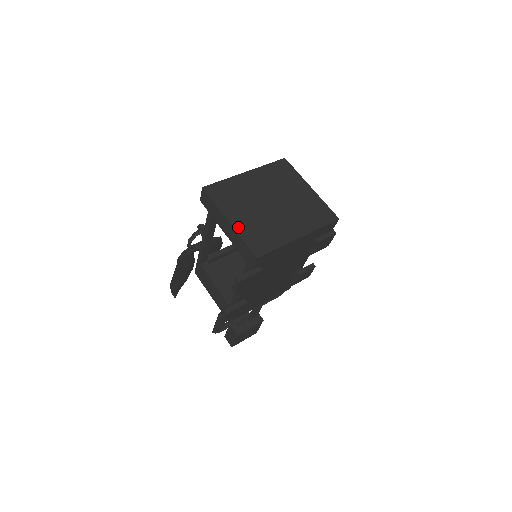
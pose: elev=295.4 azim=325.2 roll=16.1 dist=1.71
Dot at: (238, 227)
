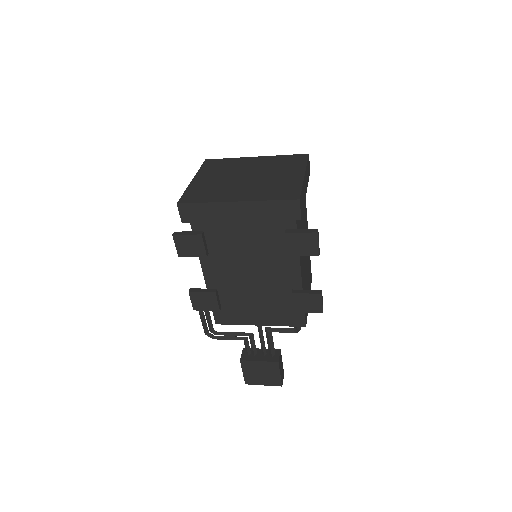
Dot at: (194, 184)
